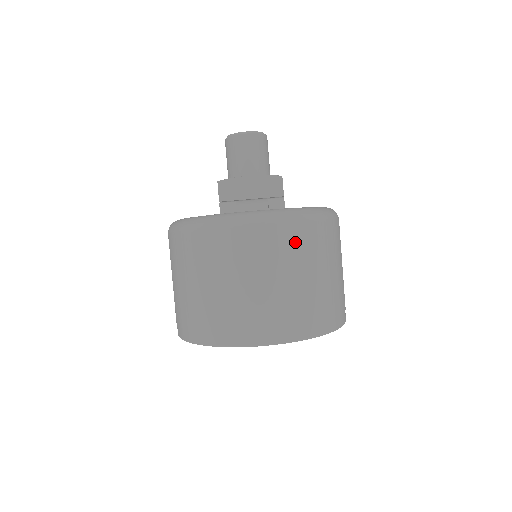
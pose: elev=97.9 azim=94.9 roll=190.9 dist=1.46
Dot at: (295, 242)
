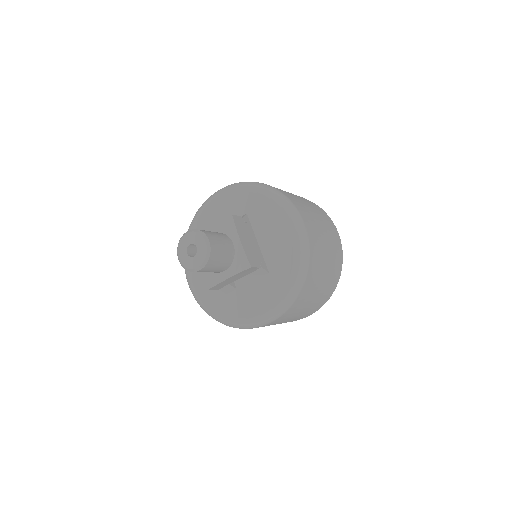
Dot at: (297, 307)
